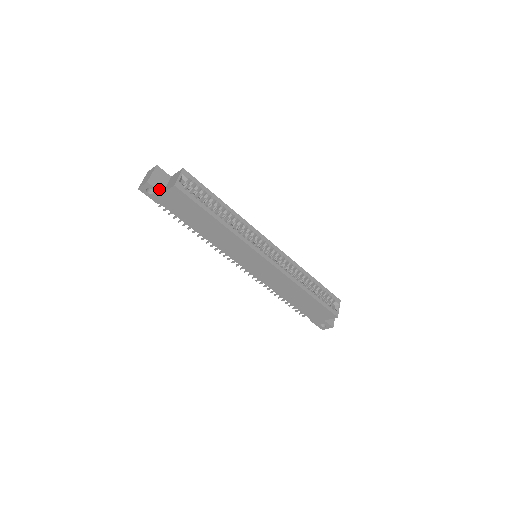
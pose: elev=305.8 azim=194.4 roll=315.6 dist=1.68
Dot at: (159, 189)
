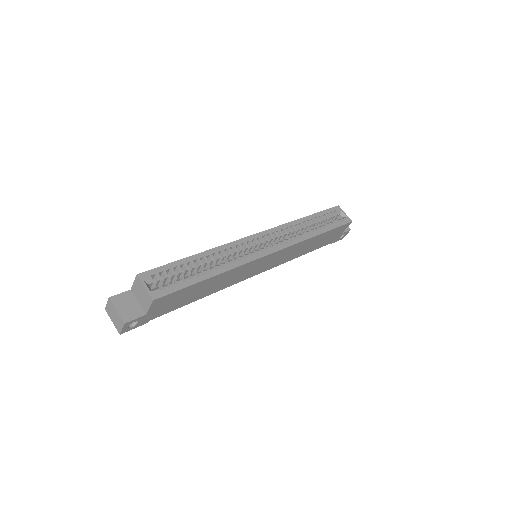
Dot at: (139, 315)
